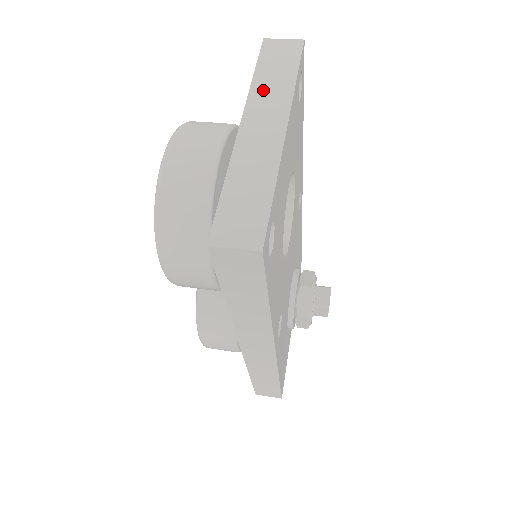
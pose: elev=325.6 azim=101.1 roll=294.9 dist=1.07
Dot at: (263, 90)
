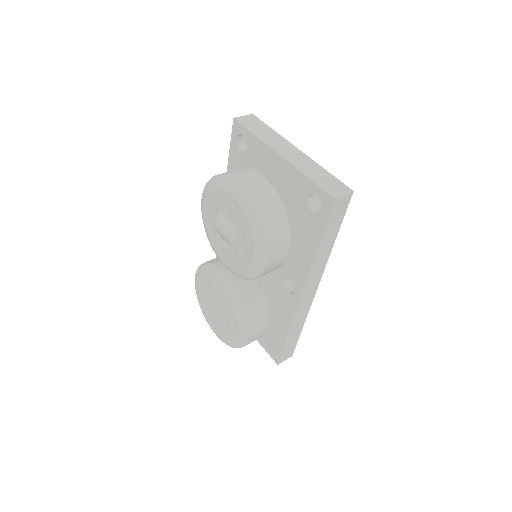
Dot at: (267, 138)
